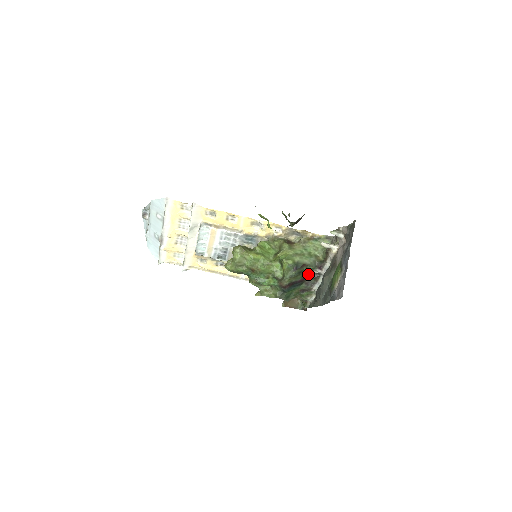
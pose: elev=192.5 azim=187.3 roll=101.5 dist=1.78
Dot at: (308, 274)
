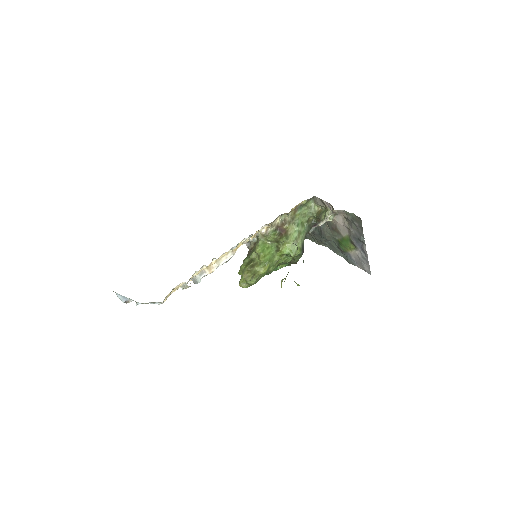
Dot at: occluded
